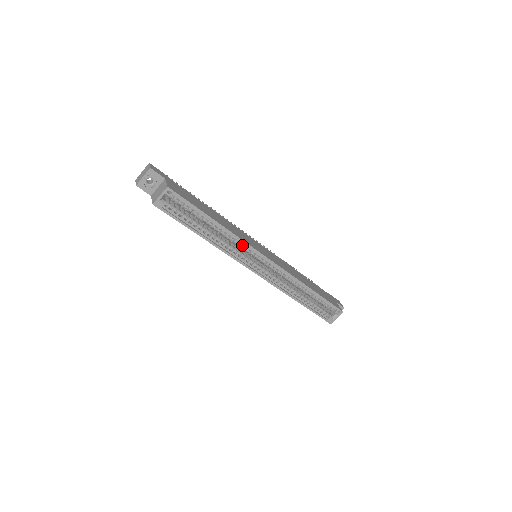
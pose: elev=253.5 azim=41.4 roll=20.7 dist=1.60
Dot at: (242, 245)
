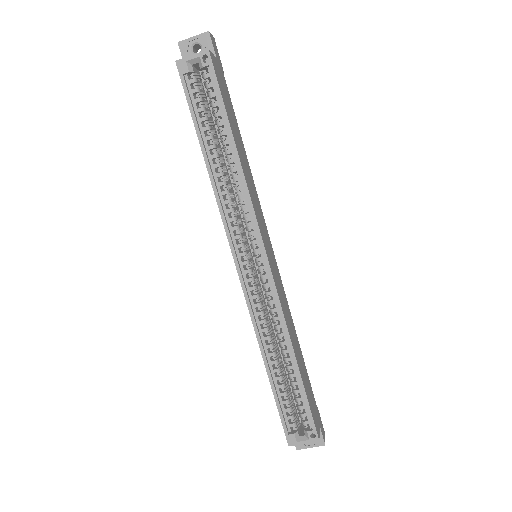
Dot at: occluded
